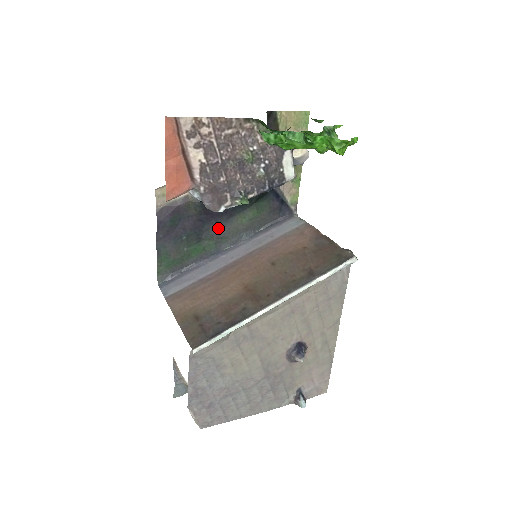
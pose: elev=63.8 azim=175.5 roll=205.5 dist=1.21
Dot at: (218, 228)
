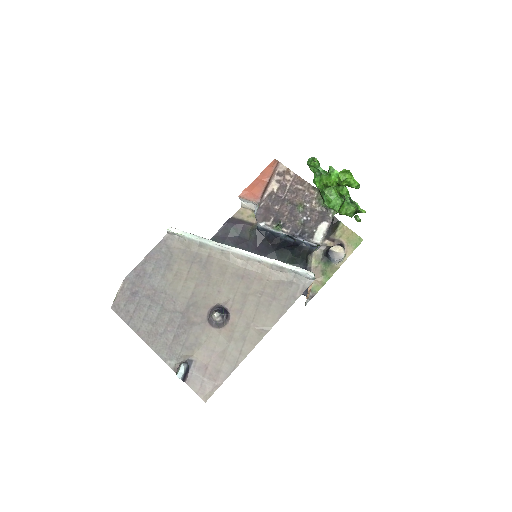
Dot at: occluded
